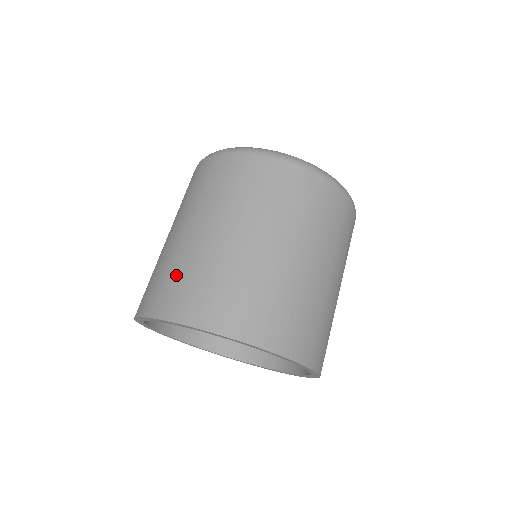
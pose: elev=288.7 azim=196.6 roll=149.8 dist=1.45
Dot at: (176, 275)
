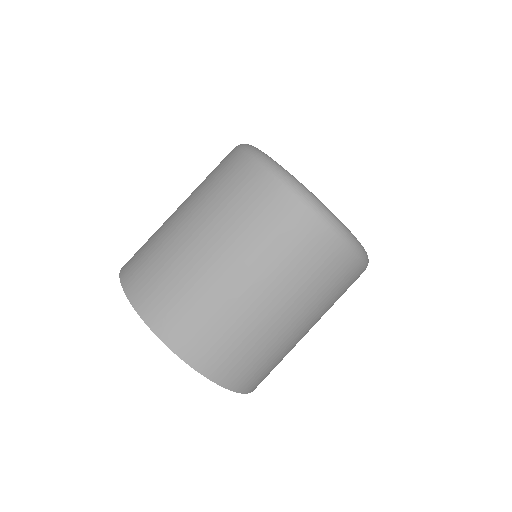
Dot at: (191, 306)
